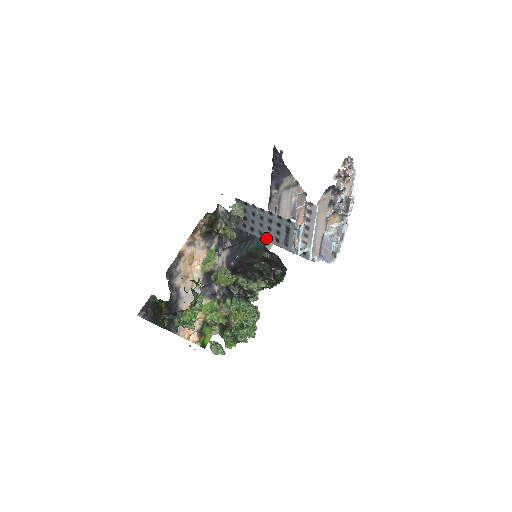
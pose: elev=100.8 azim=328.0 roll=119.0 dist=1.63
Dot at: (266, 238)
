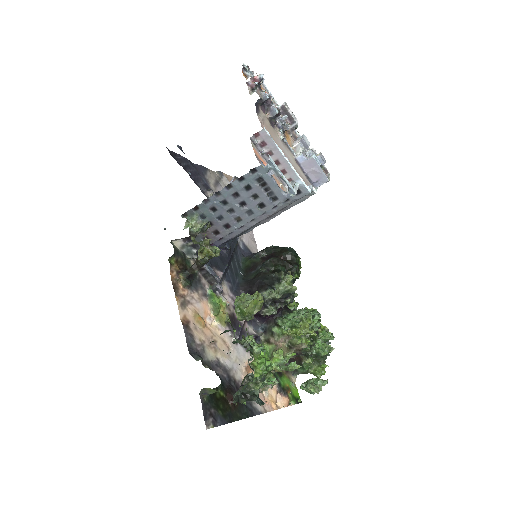
Dot at: (249, 217)
